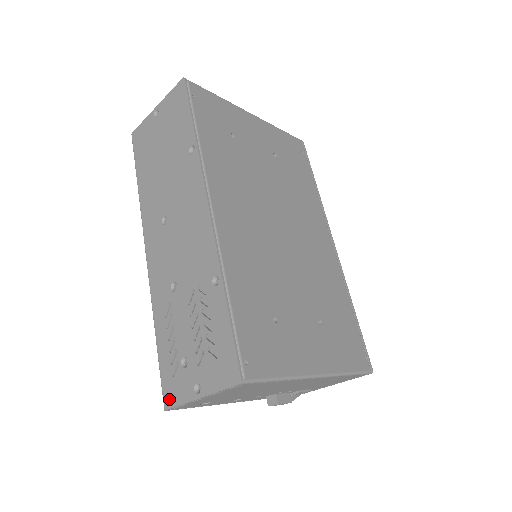
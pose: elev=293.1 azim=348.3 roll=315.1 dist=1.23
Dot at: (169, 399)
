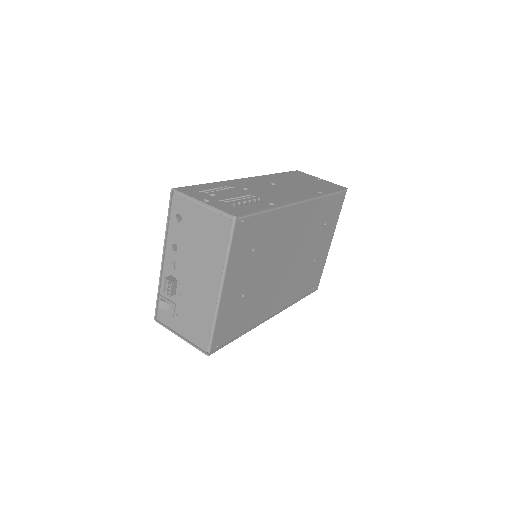
Dot at: (182, 190)
